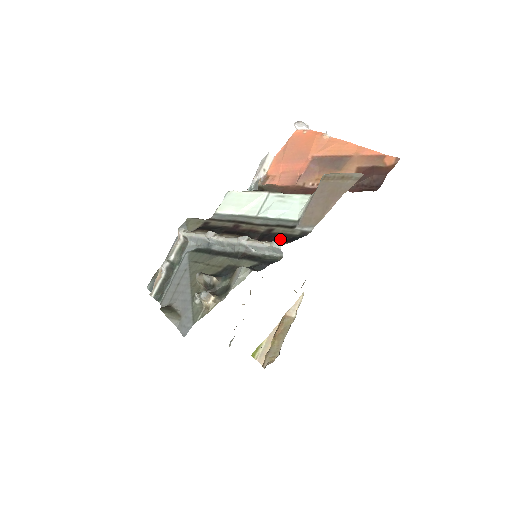
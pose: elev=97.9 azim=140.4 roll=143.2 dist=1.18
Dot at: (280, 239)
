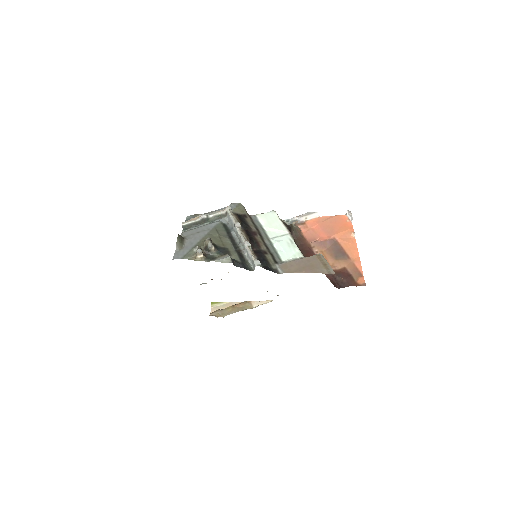
Dot at: (263, 262)
